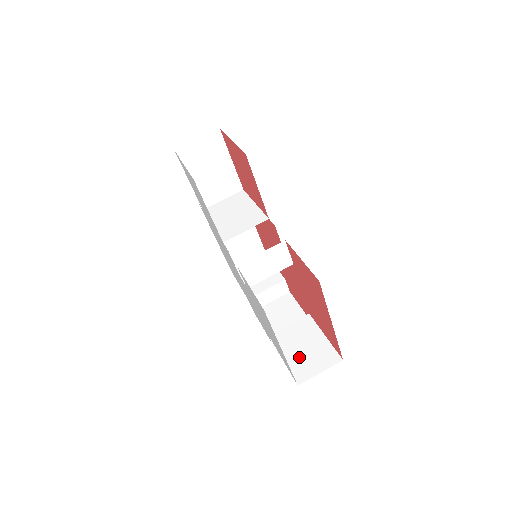
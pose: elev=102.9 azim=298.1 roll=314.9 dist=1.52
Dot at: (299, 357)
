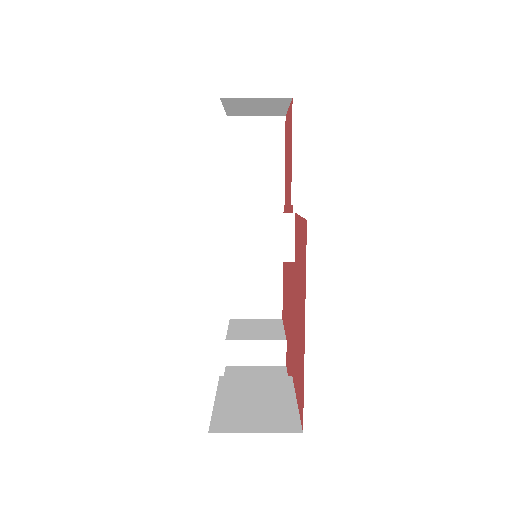
Dot at: (239, 407)
